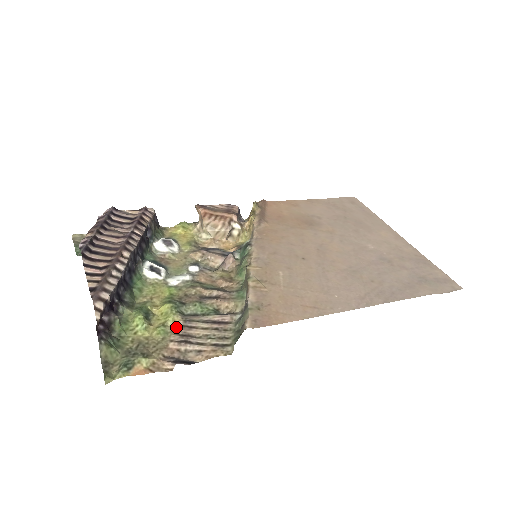
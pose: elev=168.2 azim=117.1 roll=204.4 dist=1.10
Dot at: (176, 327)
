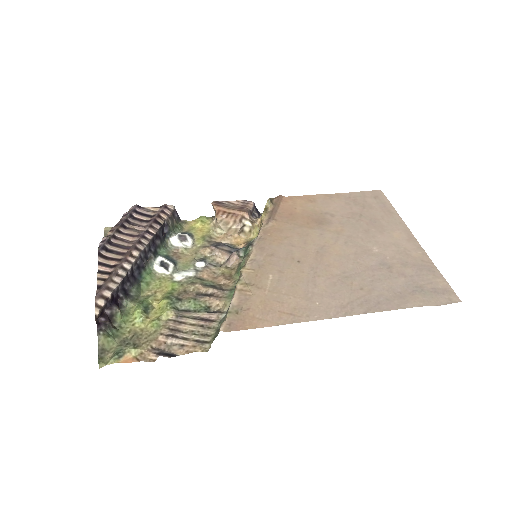
Dot at: (168, 321)
